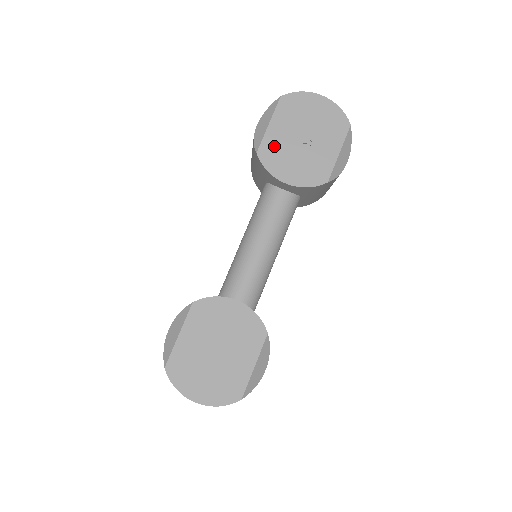
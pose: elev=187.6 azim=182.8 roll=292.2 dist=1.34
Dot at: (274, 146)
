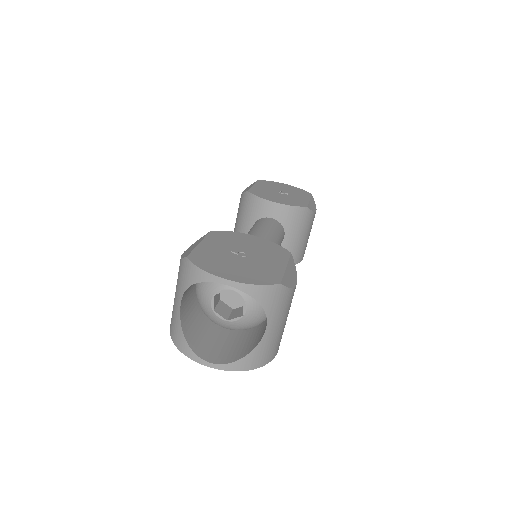
Dot at: (260, 191)
